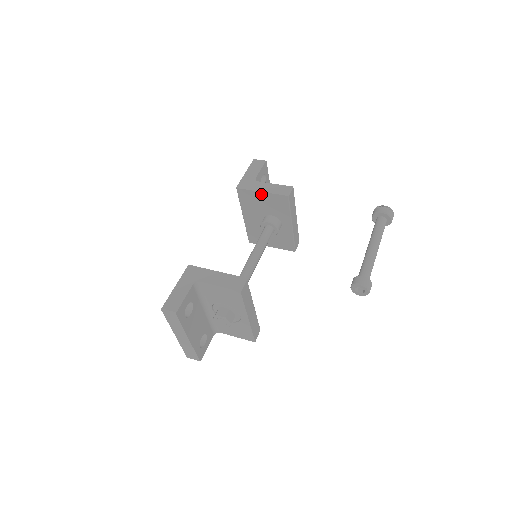
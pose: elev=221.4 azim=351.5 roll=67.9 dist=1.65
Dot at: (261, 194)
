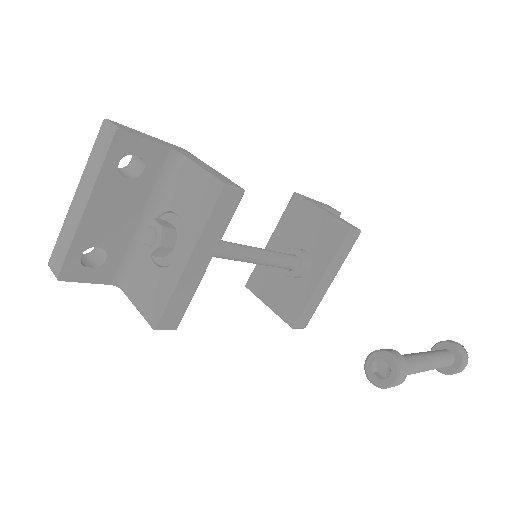
Dot at: (318, 212)
